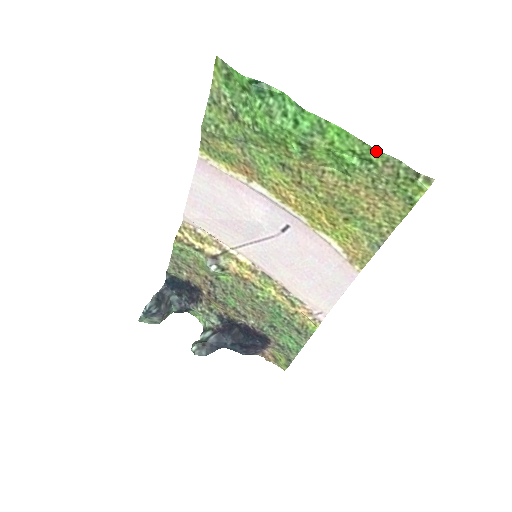
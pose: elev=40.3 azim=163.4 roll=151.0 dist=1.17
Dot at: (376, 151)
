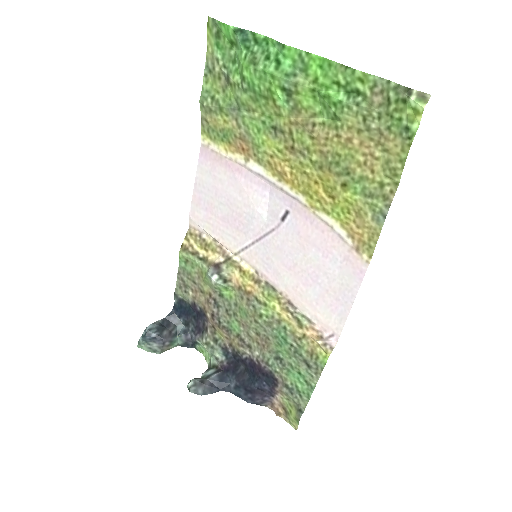
Dot at: (360, 74)
